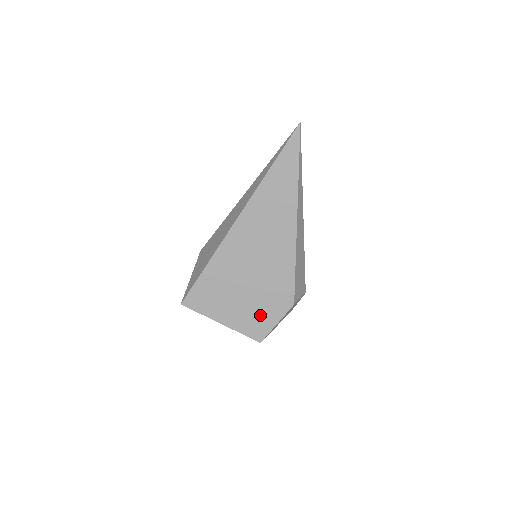
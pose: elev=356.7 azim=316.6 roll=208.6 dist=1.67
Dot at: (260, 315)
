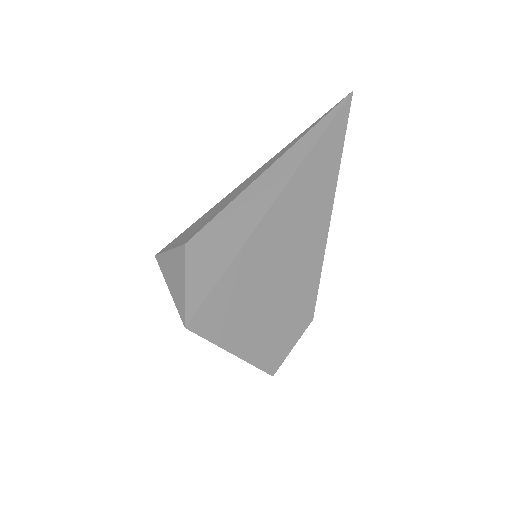
Dot at: (279, 336)
